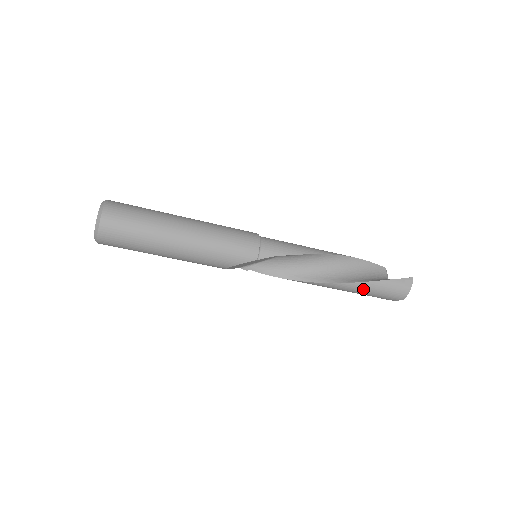
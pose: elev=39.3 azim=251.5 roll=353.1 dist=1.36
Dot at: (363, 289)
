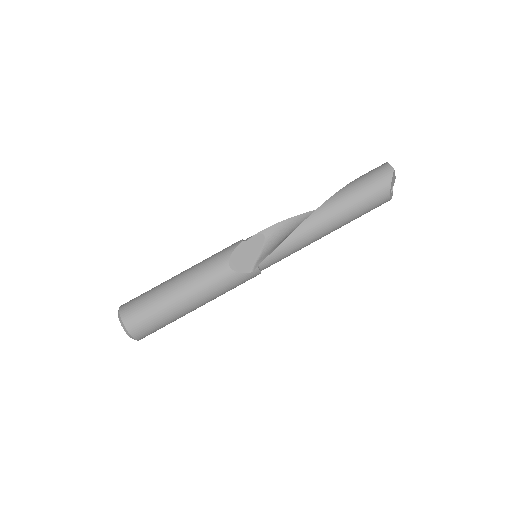
Dot at: (349, 191)
